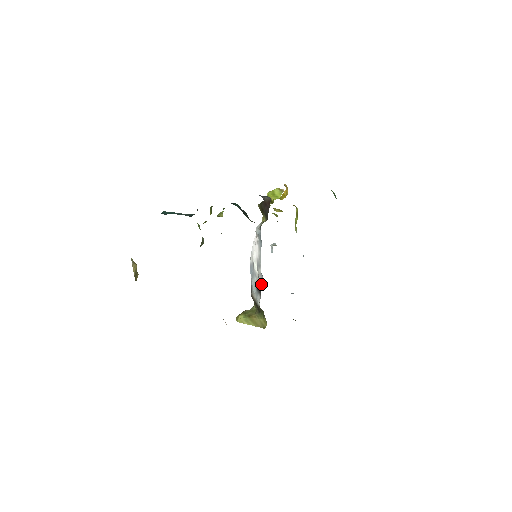
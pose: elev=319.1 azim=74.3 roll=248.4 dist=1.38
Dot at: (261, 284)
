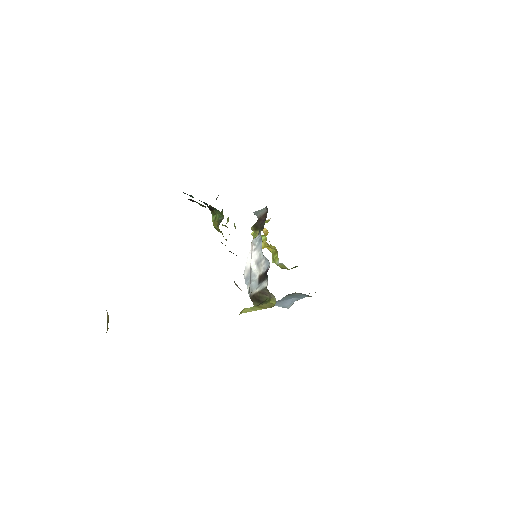
Dot at: (266, 270)
